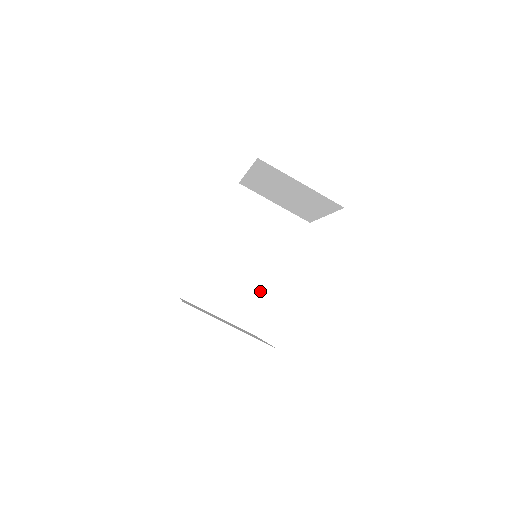
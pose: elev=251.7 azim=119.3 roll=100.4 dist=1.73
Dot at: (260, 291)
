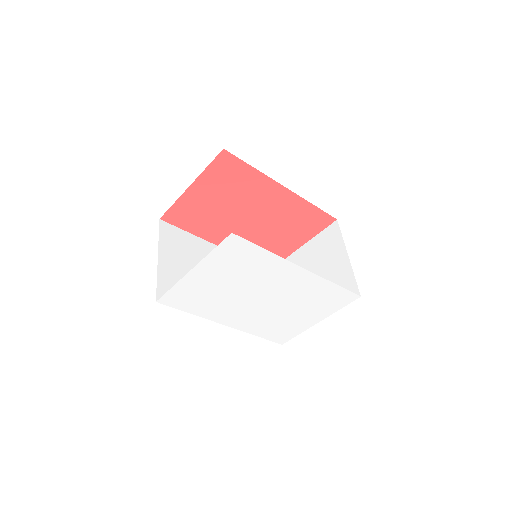
Dot at: occluded
